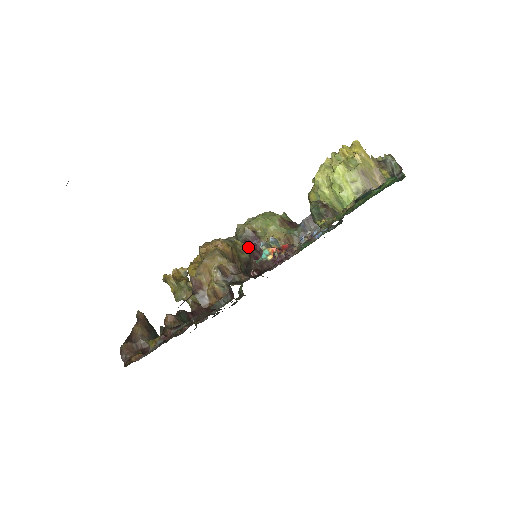
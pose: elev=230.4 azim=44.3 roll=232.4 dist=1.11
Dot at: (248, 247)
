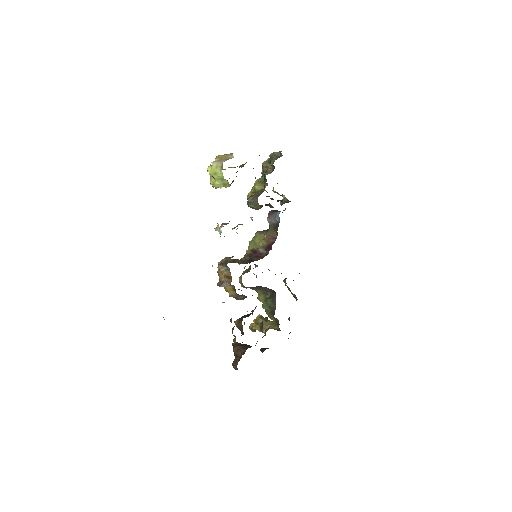
Dot at: (247, 255)
